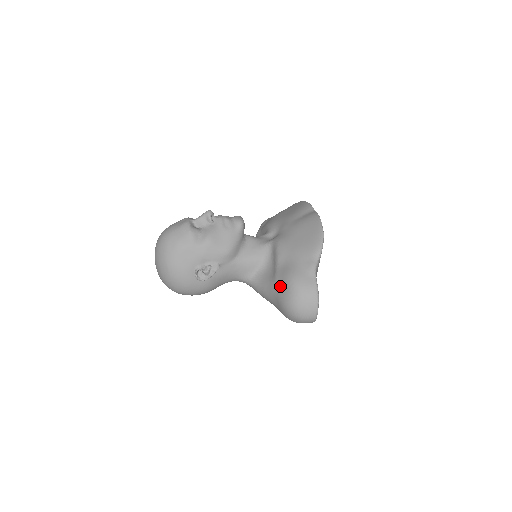
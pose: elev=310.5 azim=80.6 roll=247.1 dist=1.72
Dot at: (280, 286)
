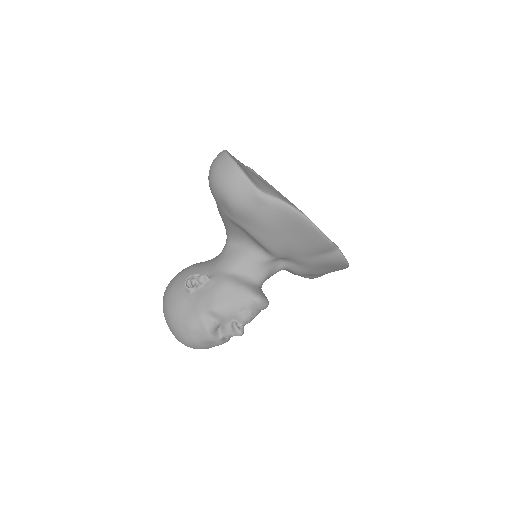
Dot at: occluded
